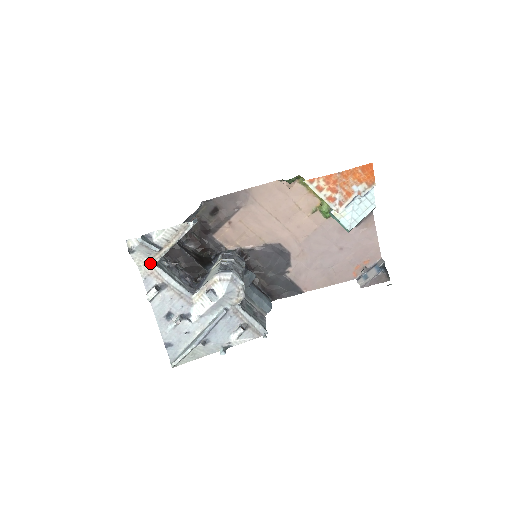
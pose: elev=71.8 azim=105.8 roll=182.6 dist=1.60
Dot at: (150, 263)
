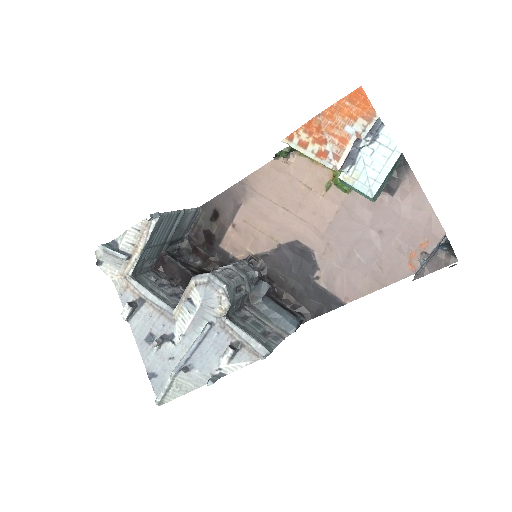
Dot at: (125, 276)
